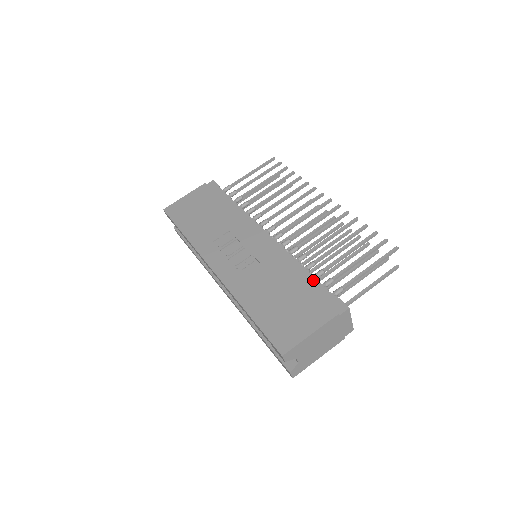
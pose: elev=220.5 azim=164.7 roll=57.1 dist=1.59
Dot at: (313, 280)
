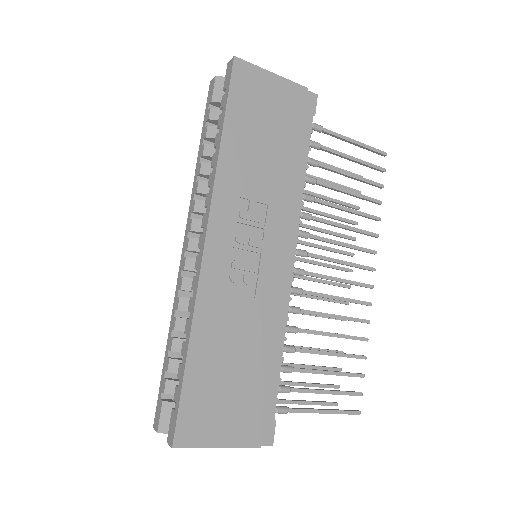
Dot at: (276, 377)
